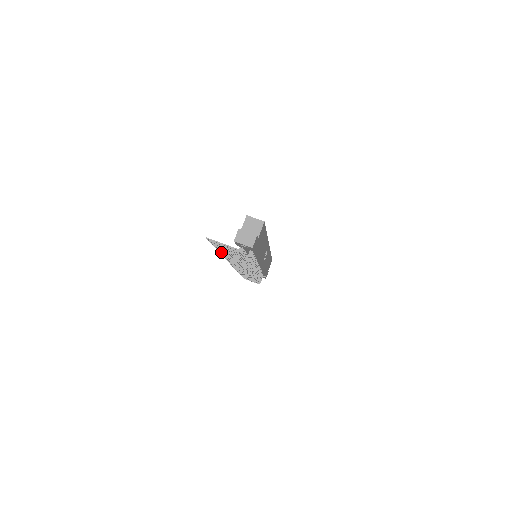
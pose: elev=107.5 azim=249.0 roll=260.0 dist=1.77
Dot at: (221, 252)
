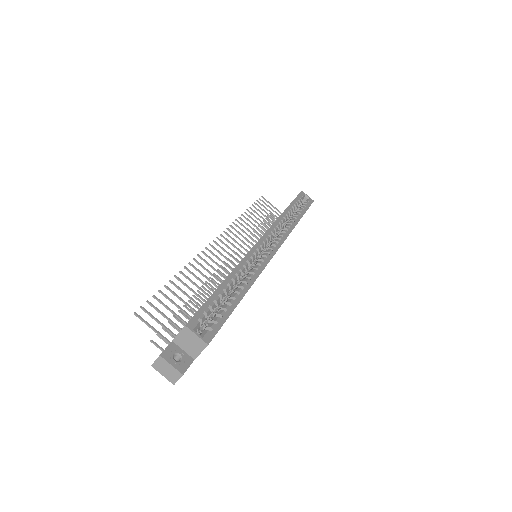
Dot at: (196, 261)
